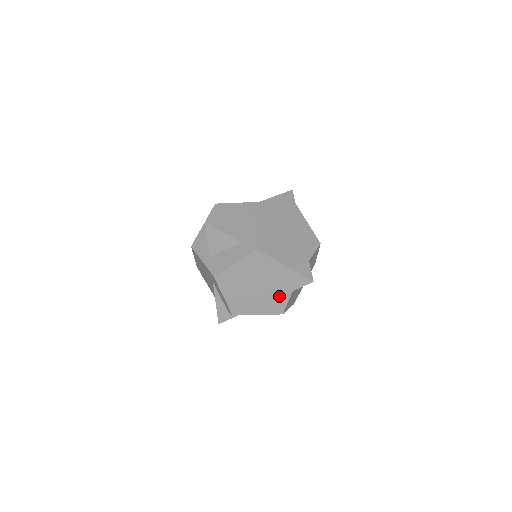
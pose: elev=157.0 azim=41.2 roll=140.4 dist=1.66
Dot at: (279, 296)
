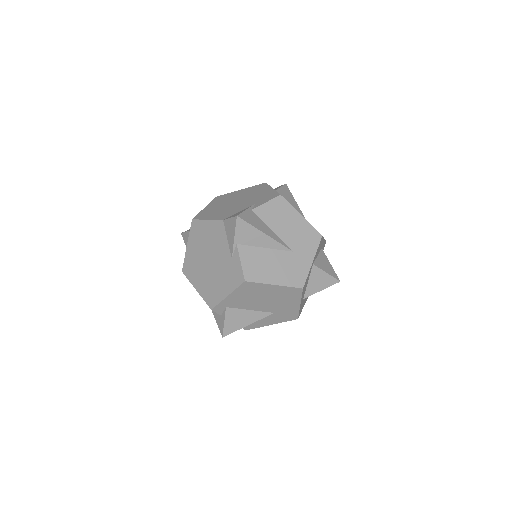
Dot at: (231, 259)
